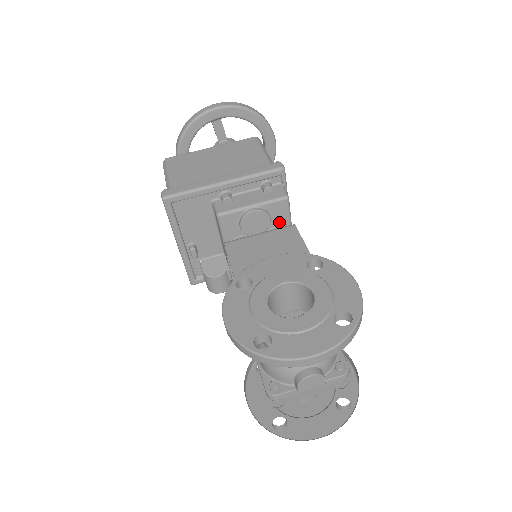
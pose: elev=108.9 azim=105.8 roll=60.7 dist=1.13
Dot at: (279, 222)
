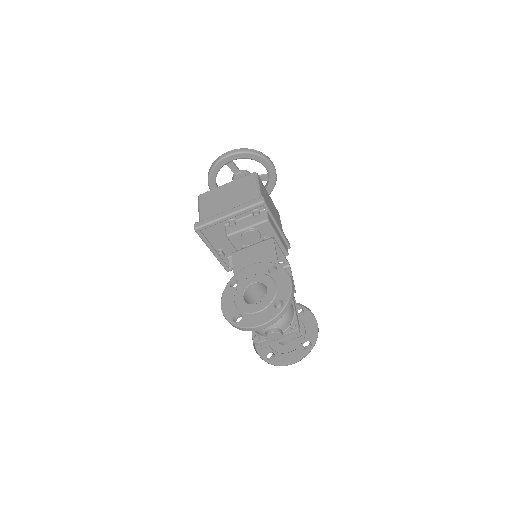
Dot at: (267, 234)
